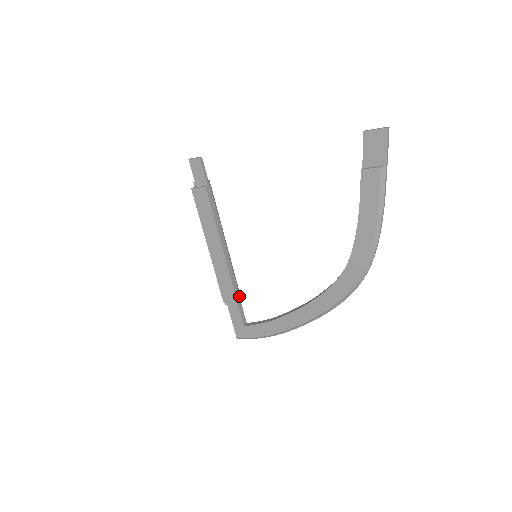
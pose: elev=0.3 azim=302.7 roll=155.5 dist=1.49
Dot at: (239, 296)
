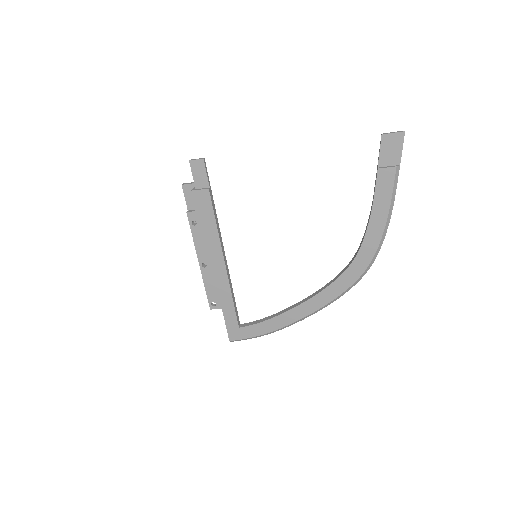
Dot at: (234, 298)
